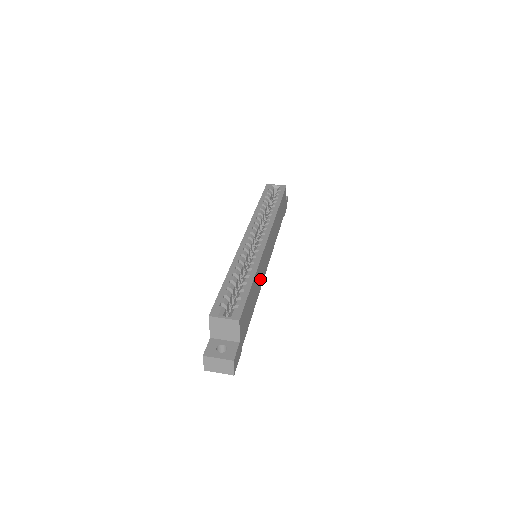
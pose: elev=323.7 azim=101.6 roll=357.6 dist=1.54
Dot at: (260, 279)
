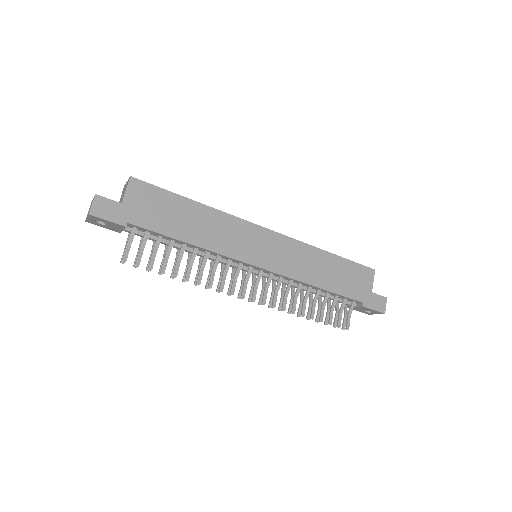
Dot at: (222, 239)
